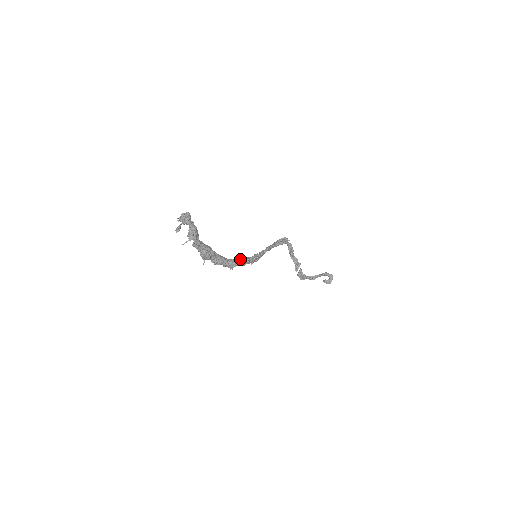
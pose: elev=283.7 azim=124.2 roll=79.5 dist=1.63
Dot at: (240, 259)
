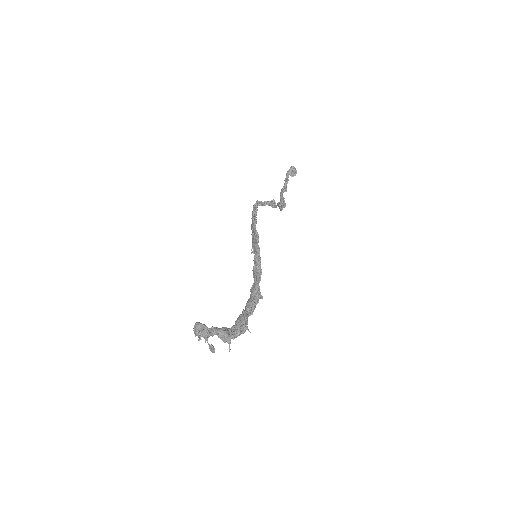
Dot at: (256, 281)
